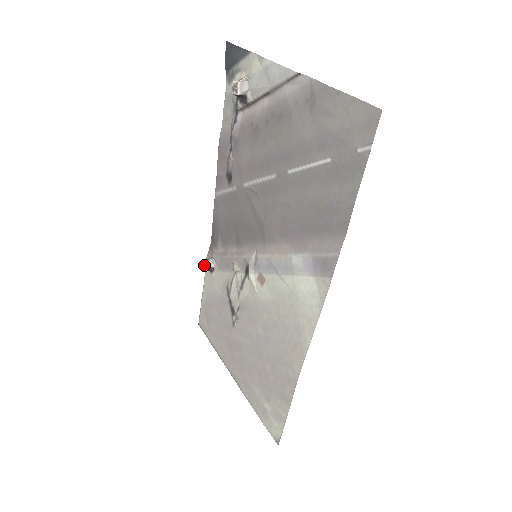
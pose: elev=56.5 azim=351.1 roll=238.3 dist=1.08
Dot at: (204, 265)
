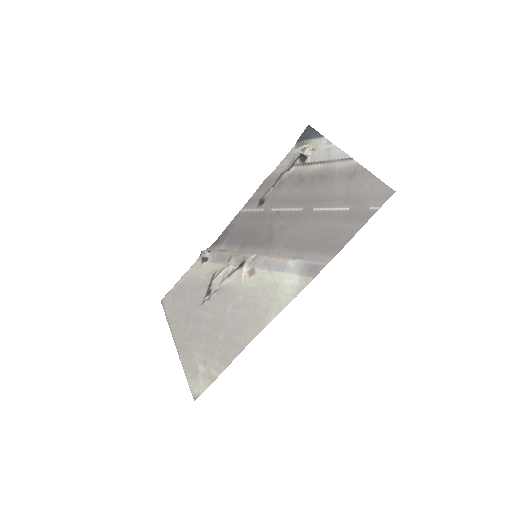
Dot at: (203, 253)
